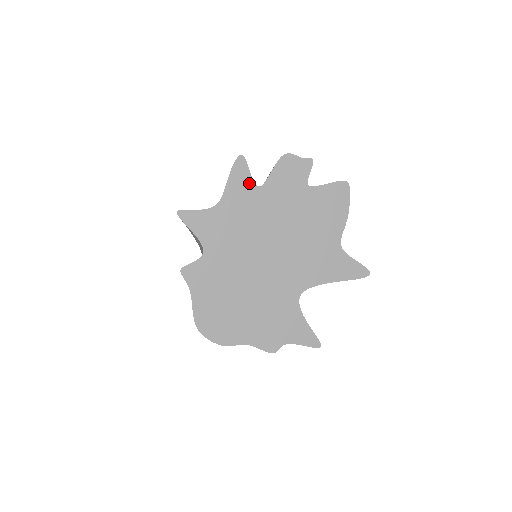
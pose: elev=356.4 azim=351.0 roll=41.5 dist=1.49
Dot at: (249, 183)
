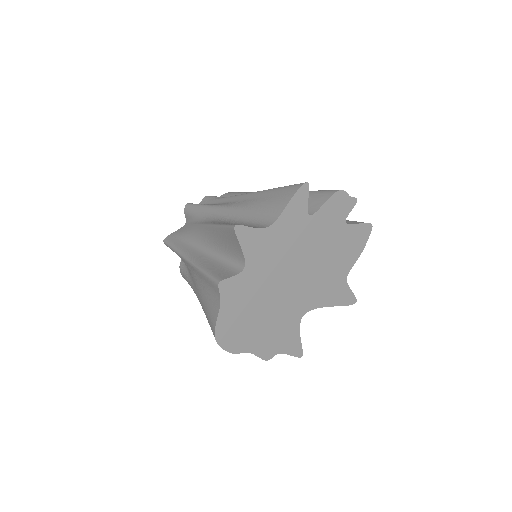
Dot at: (303, 210)
